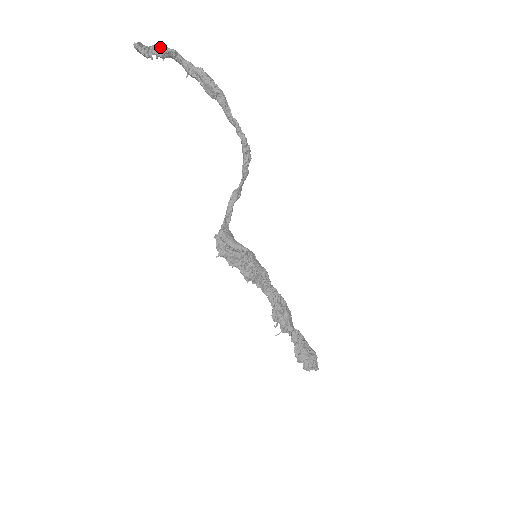
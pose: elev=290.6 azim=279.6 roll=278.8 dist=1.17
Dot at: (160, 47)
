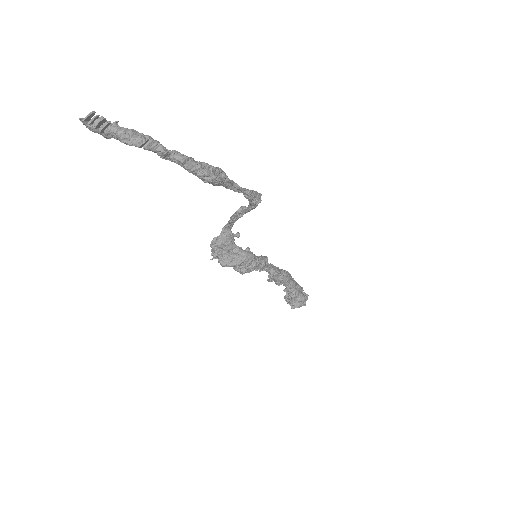
Dot at: (118, 134)
